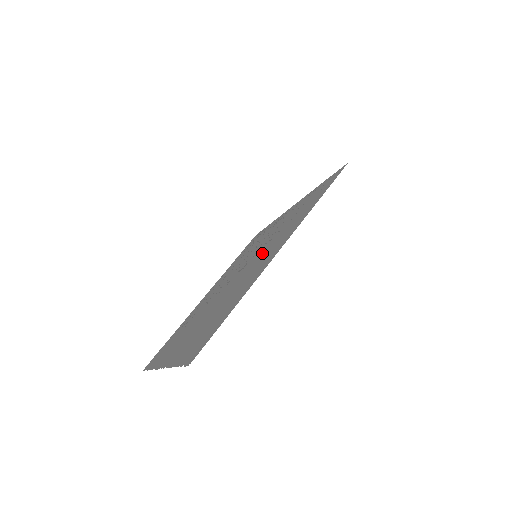
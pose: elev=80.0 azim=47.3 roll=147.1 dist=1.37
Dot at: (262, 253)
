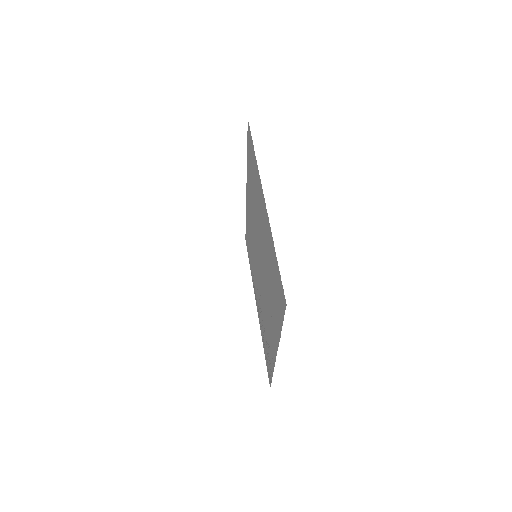
Dot at: (253, 237)
